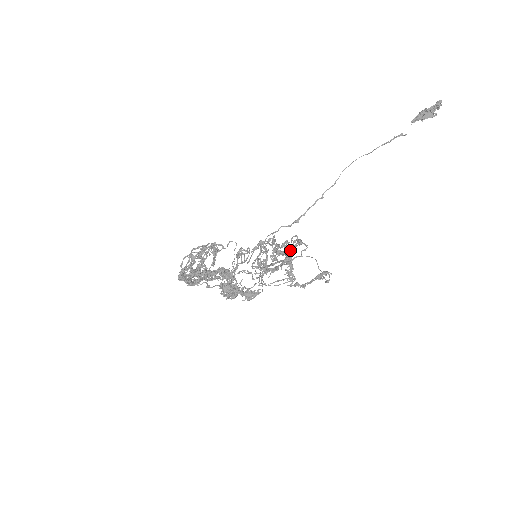
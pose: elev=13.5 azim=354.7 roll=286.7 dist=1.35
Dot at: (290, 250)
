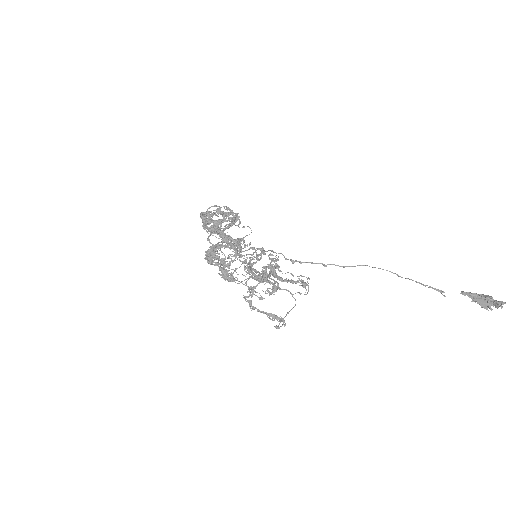
Dot at: (266, 274)
